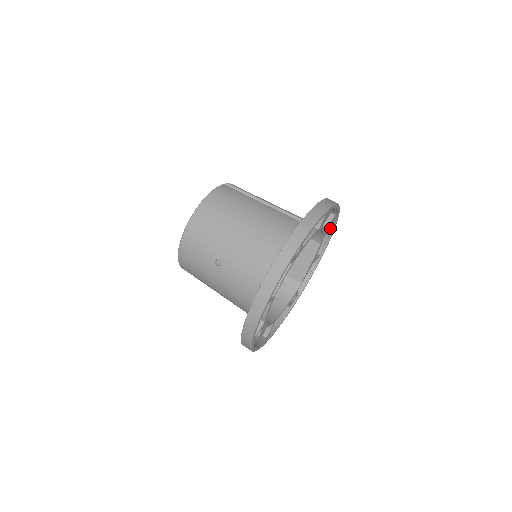
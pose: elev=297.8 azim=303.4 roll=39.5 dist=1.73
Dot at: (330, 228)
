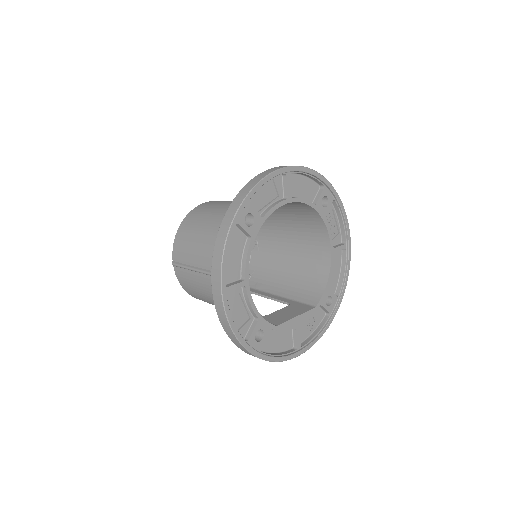
Dot at: (324, 322)
